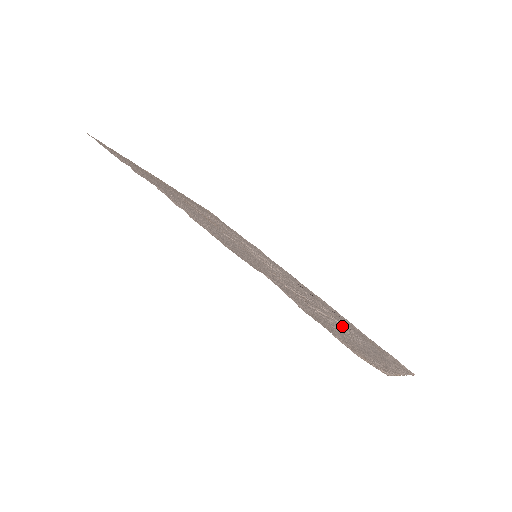
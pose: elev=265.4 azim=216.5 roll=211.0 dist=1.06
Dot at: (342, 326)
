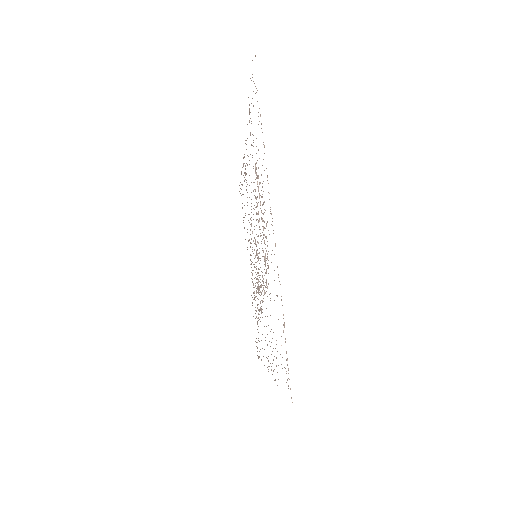
Dot at: (264, 222)
